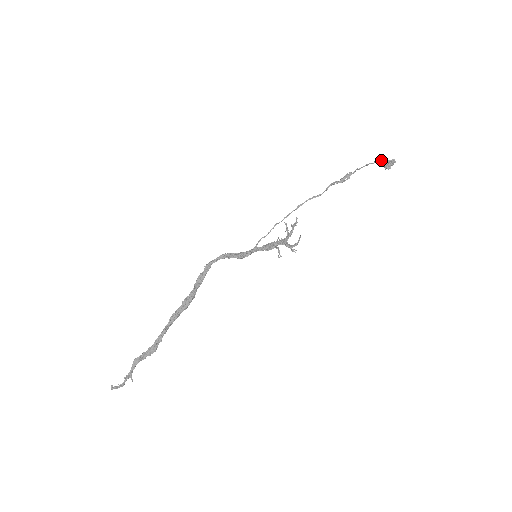
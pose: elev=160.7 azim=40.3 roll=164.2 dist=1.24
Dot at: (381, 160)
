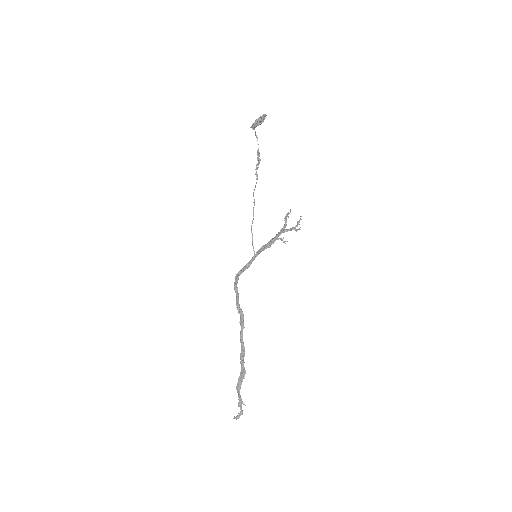
Dot at: occluded
